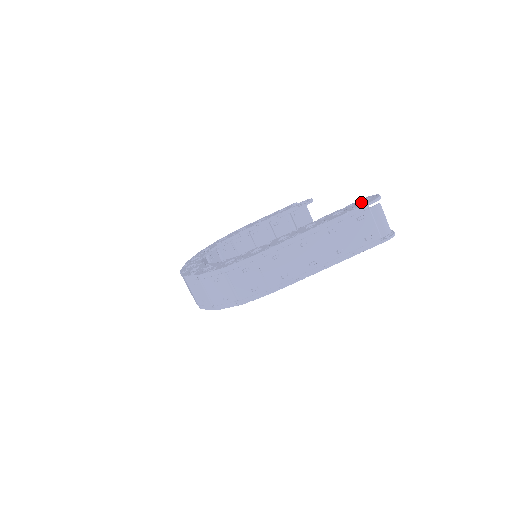
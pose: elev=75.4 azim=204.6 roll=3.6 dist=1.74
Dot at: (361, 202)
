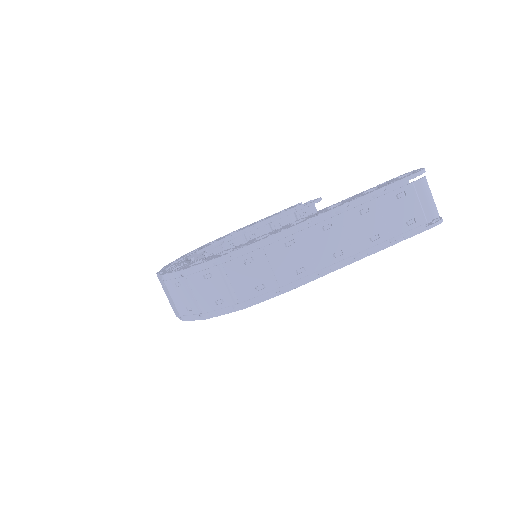
Dot at: occluded
